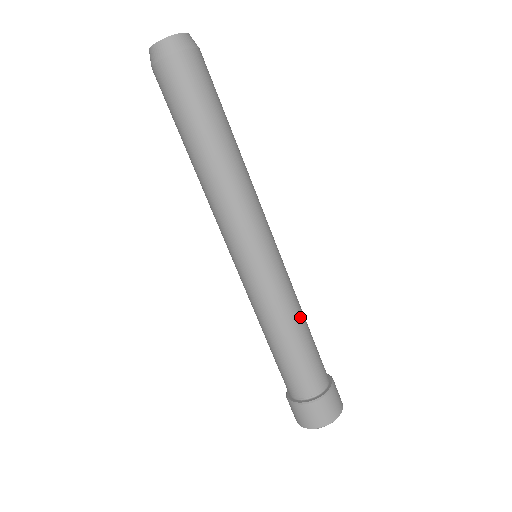
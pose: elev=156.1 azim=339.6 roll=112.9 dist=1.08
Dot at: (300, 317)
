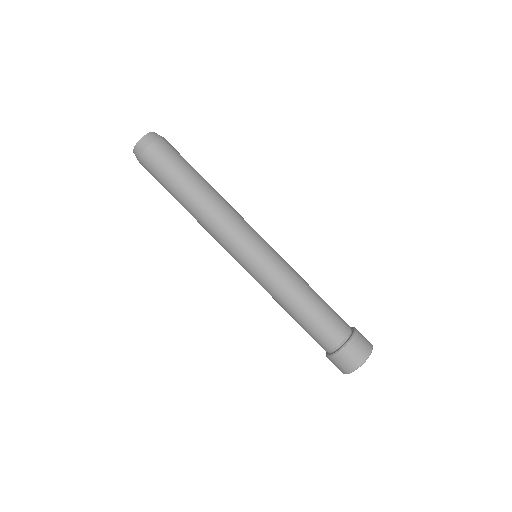
Dot at: (307, 284)
